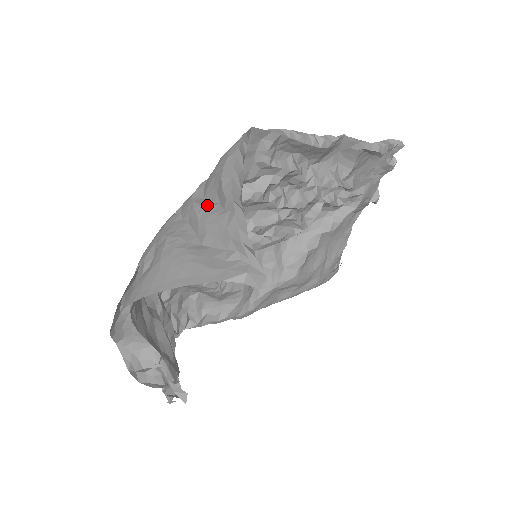
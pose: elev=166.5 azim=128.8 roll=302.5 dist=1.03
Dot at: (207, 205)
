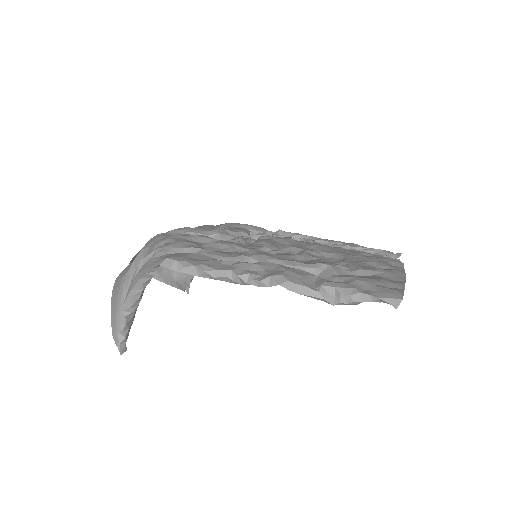
Dot at: occluded
